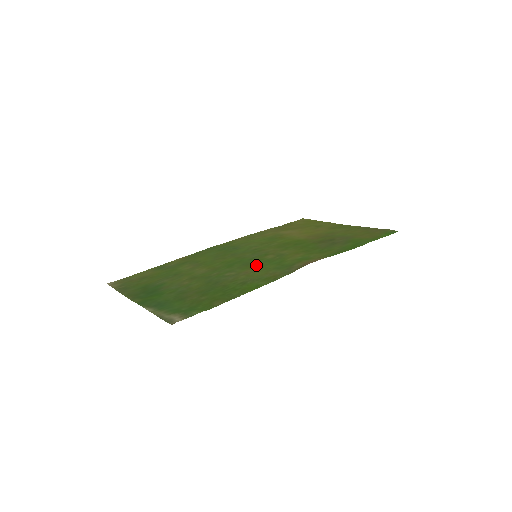
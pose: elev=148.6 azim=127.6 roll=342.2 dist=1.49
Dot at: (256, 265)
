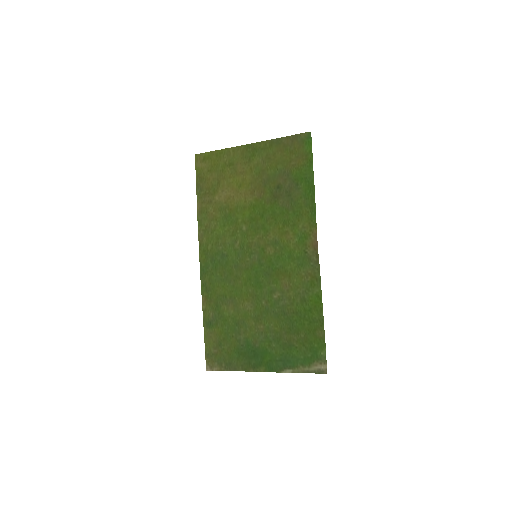
Dot at: (278, 271)
